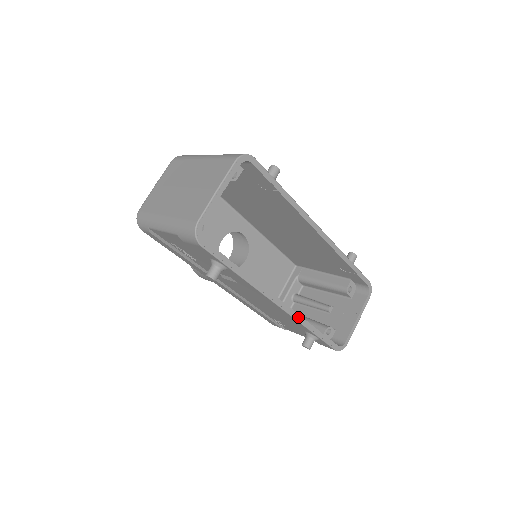
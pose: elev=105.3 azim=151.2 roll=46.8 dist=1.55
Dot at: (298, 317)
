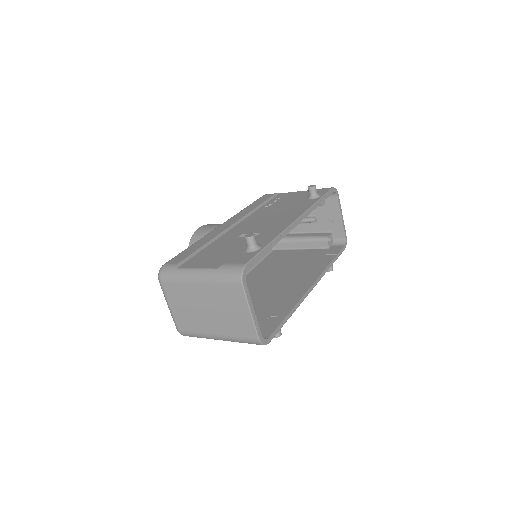
Dot at: (322, 275)
